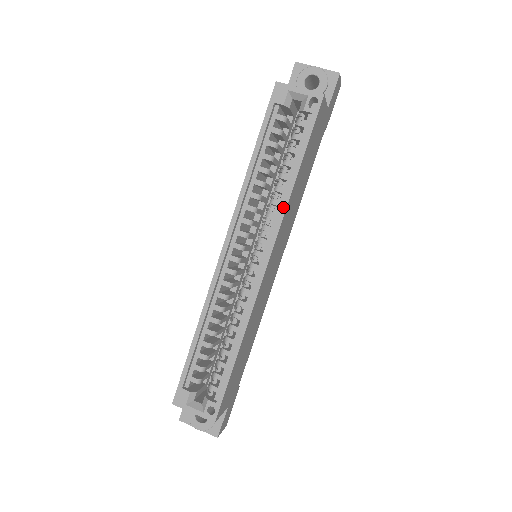
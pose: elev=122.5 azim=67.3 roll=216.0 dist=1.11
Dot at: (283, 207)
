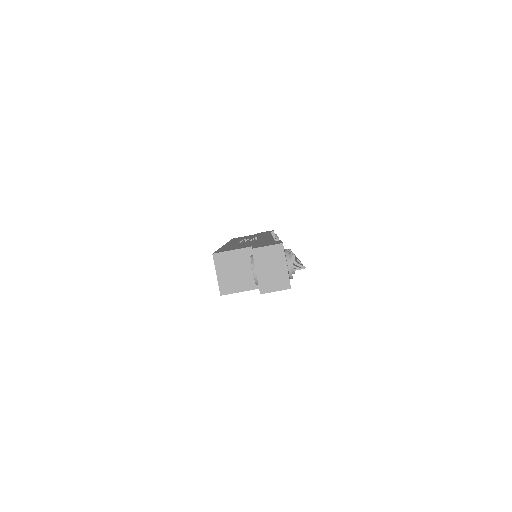
Dot at: occluded
